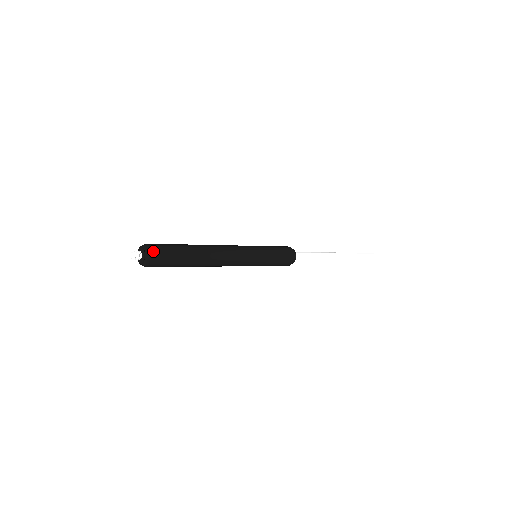
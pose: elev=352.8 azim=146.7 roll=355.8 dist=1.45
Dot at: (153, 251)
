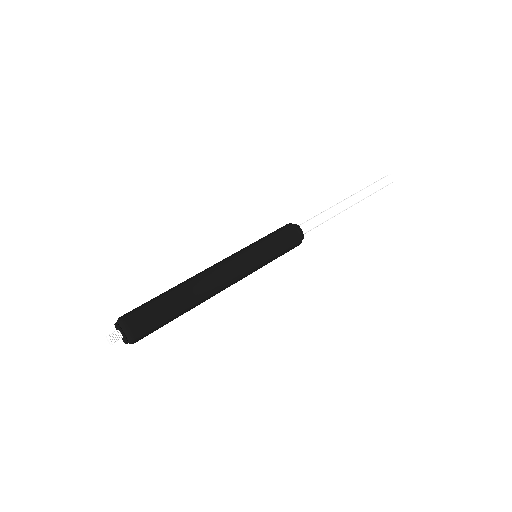
Dot at: (135, 331)
